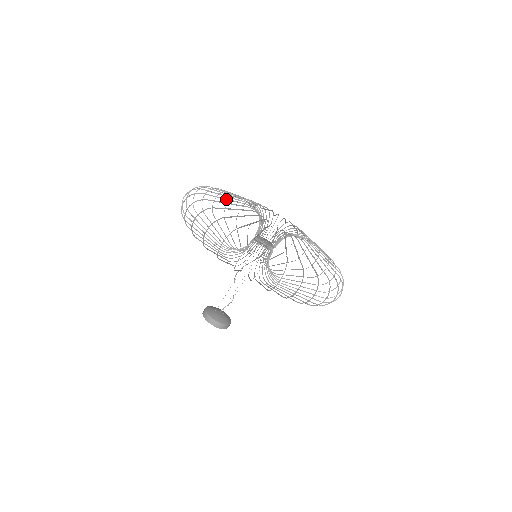
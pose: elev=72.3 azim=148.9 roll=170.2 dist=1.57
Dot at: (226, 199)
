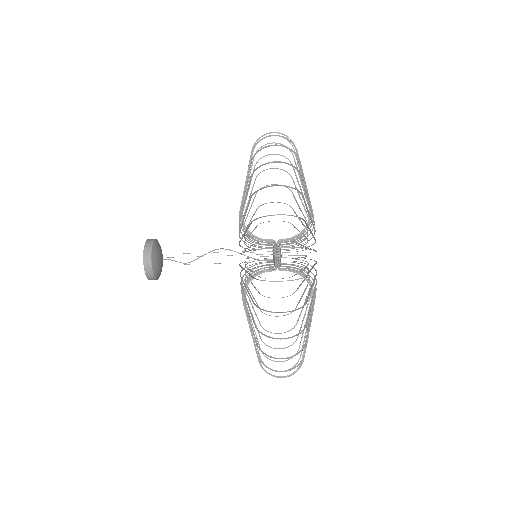
Dot at: (308, 200)
